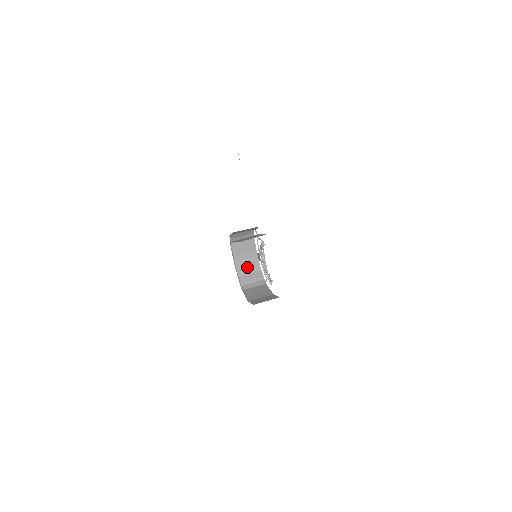
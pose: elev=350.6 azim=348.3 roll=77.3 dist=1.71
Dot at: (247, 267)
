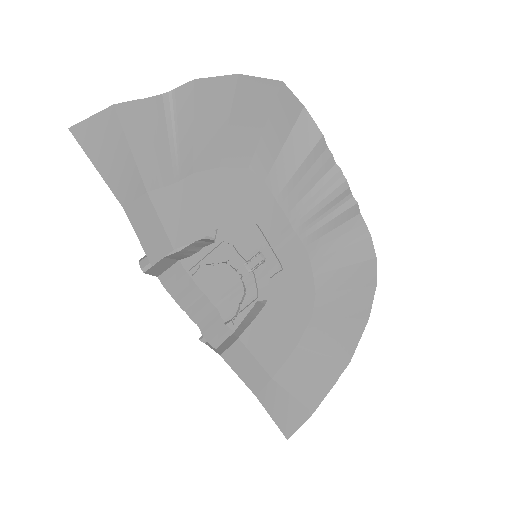
Dot at: occluded
